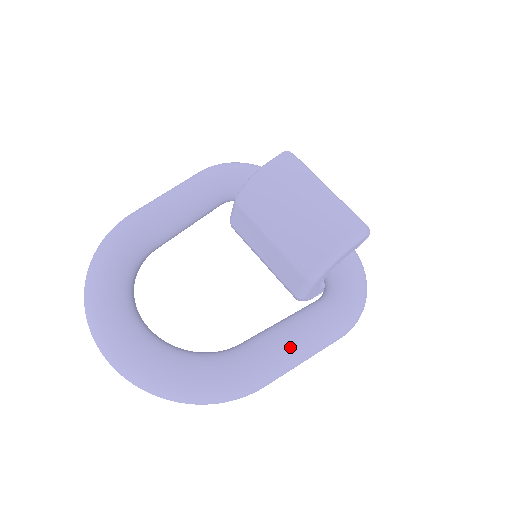
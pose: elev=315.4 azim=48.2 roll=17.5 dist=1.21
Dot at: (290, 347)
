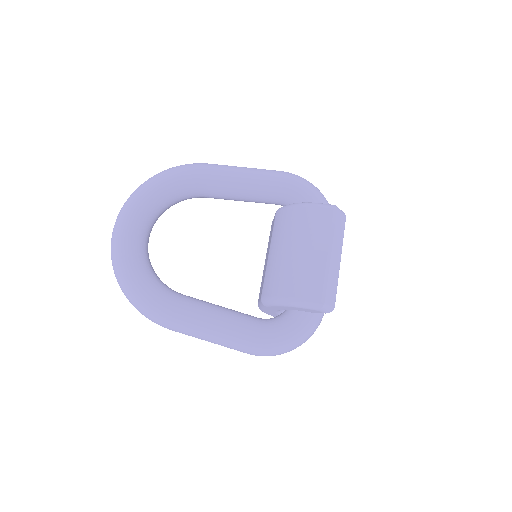
Dot at: (201, 324)
